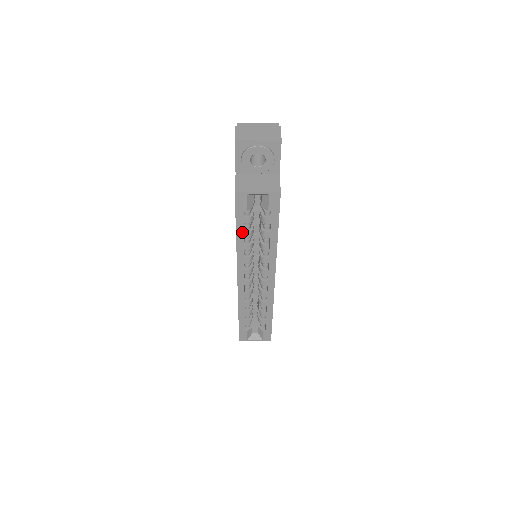
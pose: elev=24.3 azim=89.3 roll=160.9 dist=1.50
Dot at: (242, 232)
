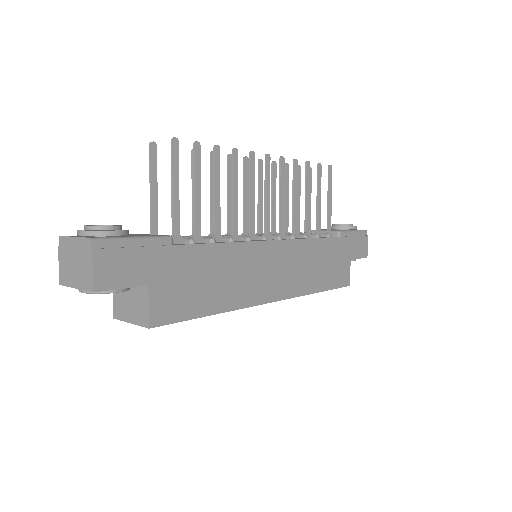
Dot at: occluded
